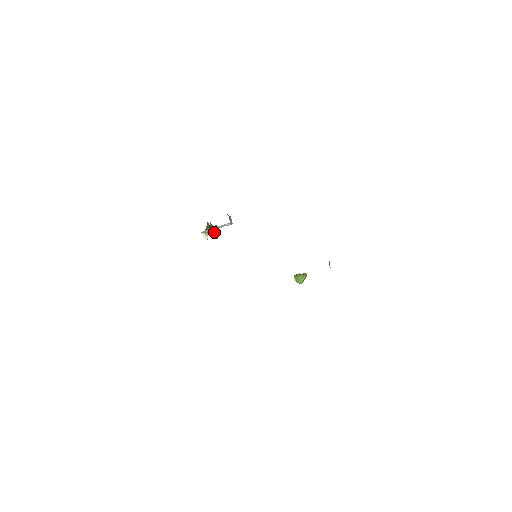
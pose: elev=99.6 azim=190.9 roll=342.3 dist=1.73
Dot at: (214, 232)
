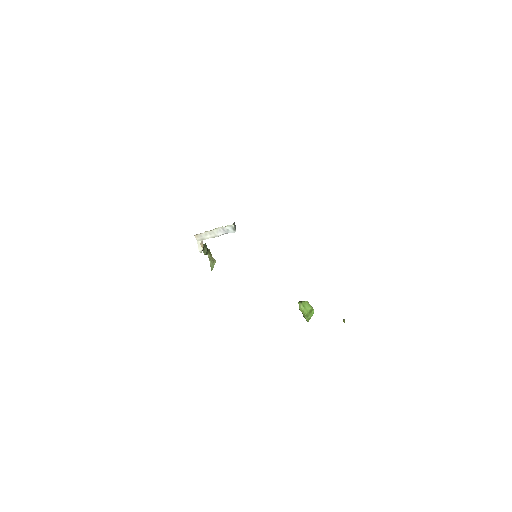
Dot at: (210, 260)
